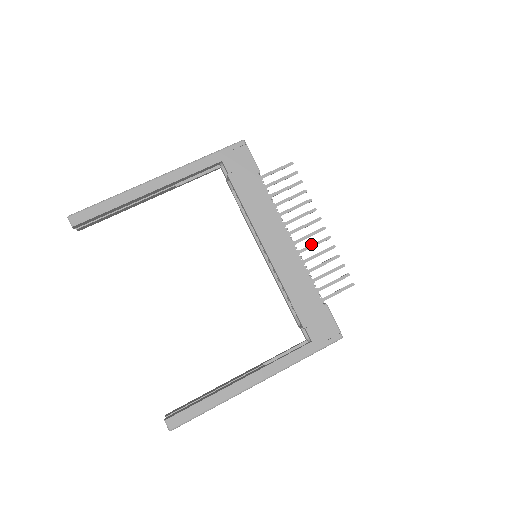
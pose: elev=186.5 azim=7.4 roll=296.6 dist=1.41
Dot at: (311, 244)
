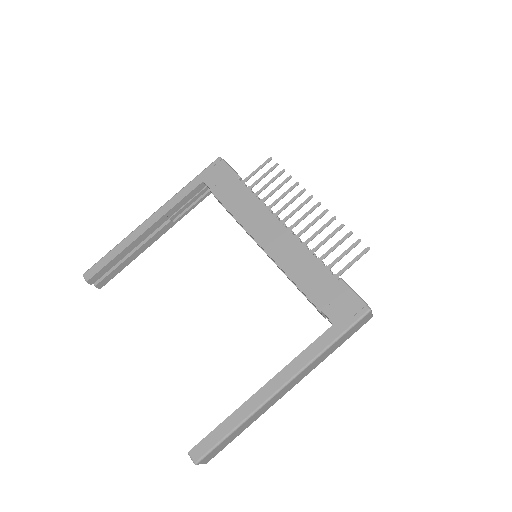
Dot at: (308, 224)
